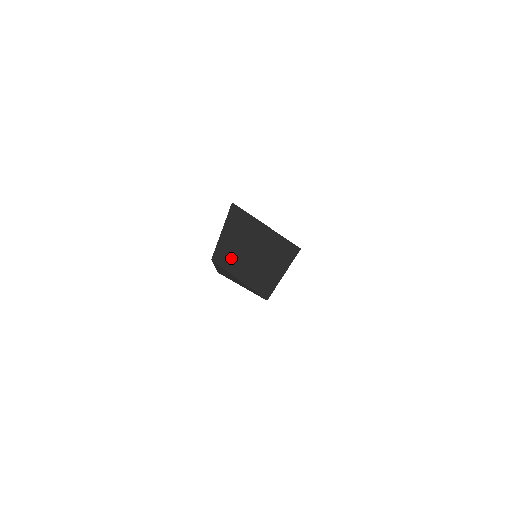
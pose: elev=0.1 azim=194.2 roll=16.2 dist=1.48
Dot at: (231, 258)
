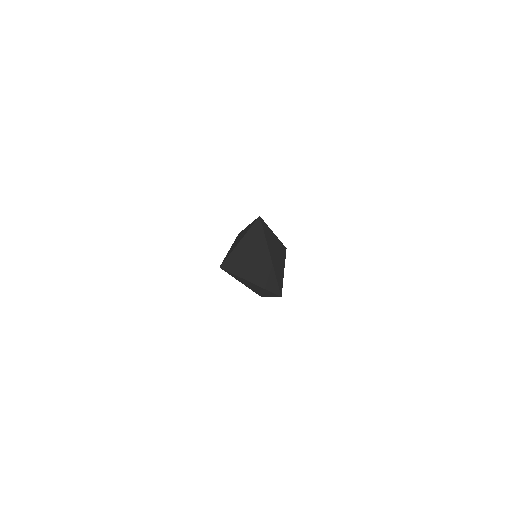
Dot at: (282, 287)
